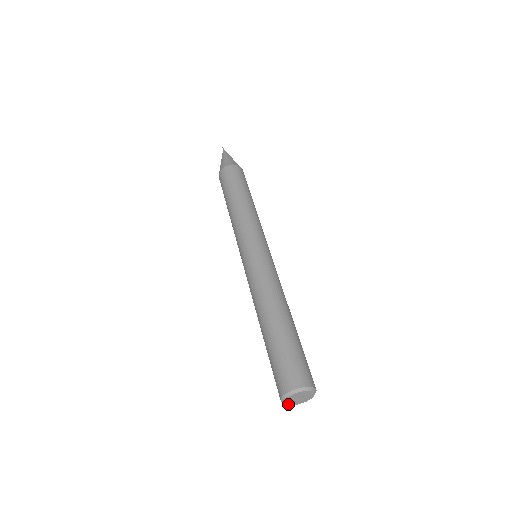
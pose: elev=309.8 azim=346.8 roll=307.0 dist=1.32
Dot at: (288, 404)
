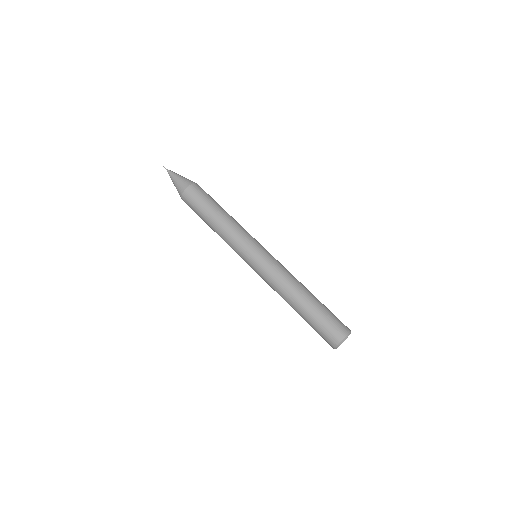
Dot at: occluded
